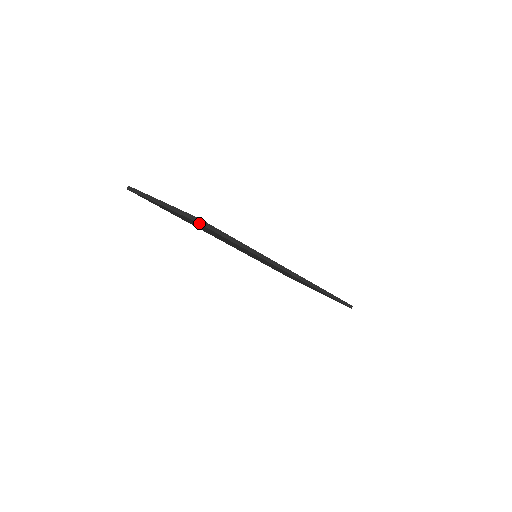
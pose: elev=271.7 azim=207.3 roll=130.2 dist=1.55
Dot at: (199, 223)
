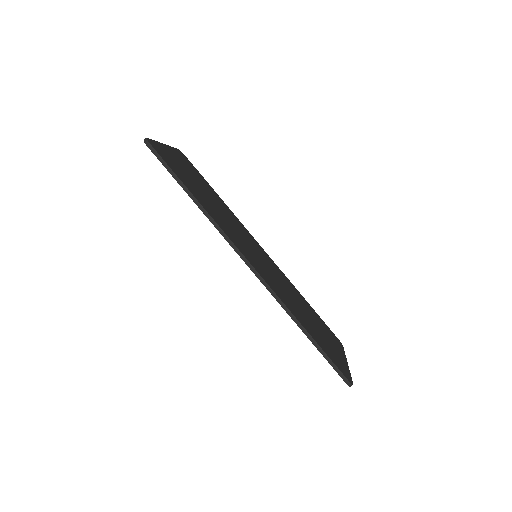
Dot at: (144, 142)
